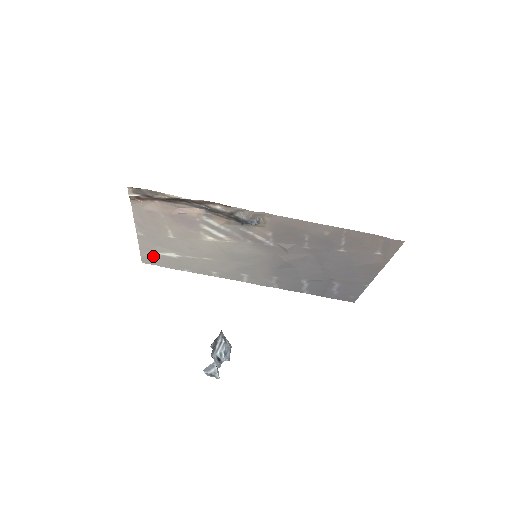
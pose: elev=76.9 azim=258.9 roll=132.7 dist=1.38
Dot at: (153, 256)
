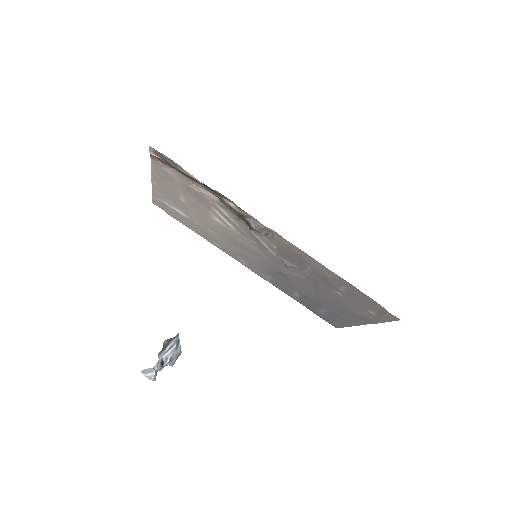
Dot at: (163, 204)
